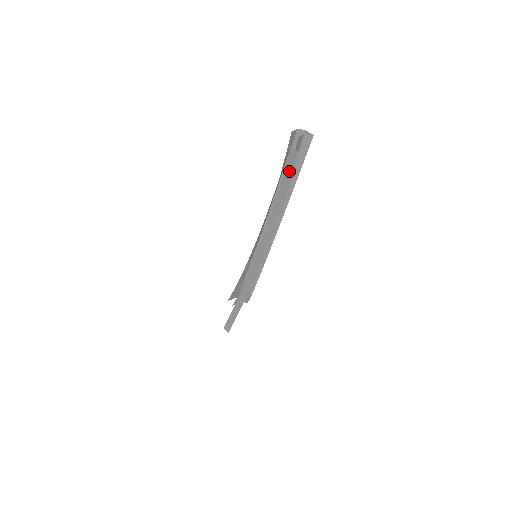
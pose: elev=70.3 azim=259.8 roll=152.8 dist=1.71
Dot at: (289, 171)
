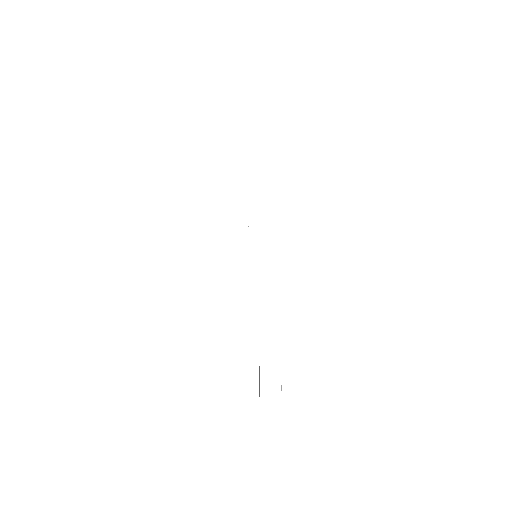
Dot at: occluded
